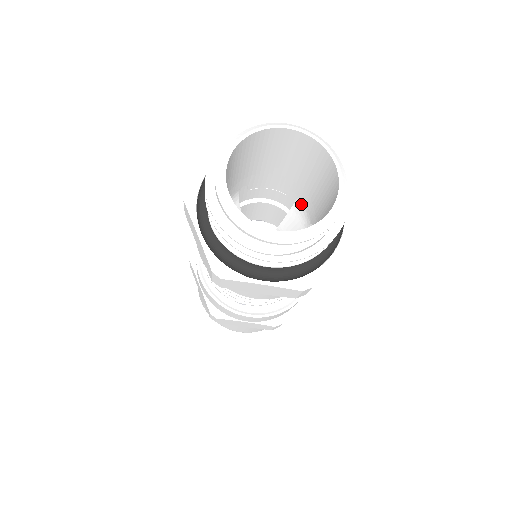
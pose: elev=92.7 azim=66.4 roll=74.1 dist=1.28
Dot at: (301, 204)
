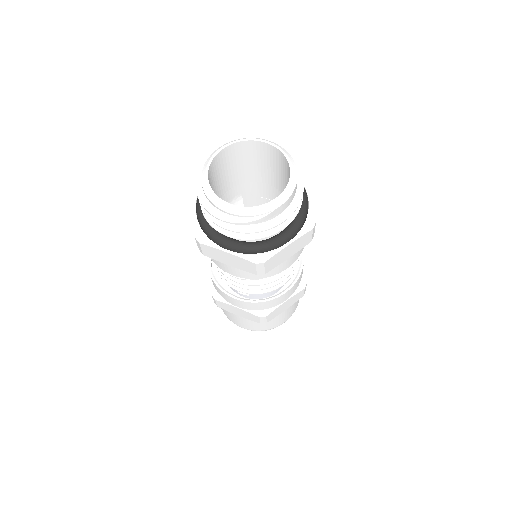
Dot at: occluded
